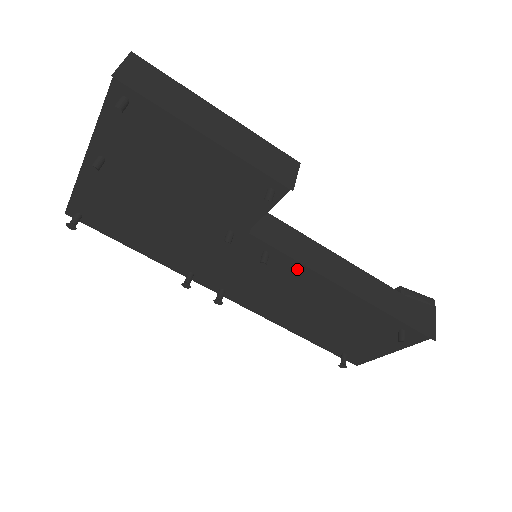
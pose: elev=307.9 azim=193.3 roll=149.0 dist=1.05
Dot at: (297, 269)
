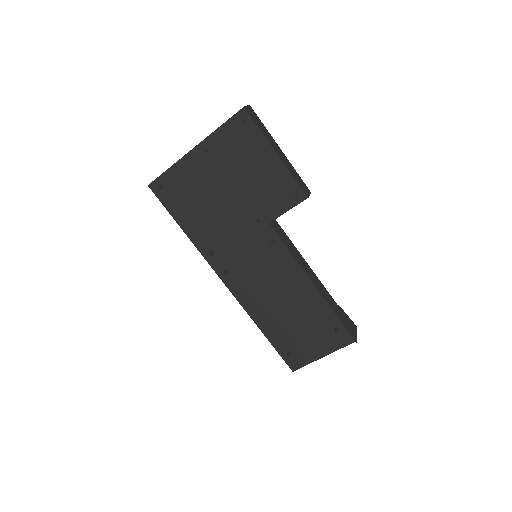
Dot at: (286, 262)
